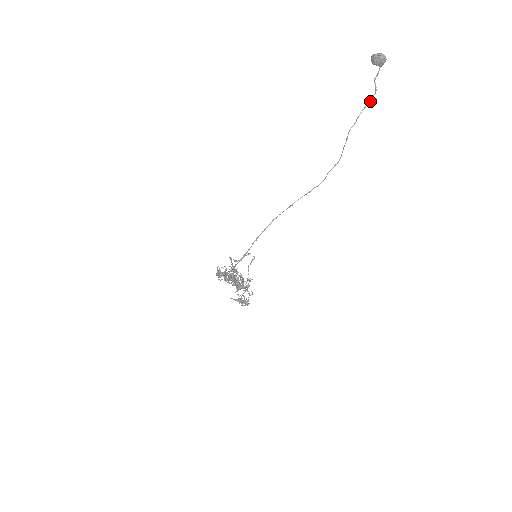
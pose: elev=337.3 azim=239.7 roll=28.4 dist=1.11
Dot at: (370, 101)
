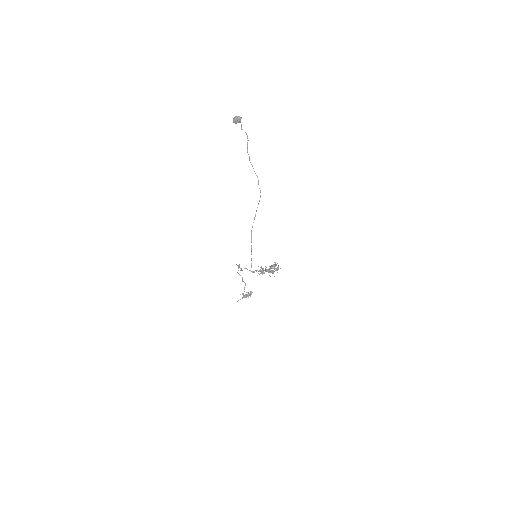
Dot at: occluded
